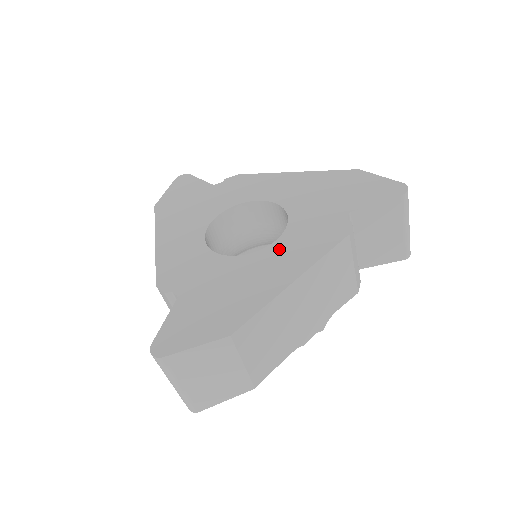
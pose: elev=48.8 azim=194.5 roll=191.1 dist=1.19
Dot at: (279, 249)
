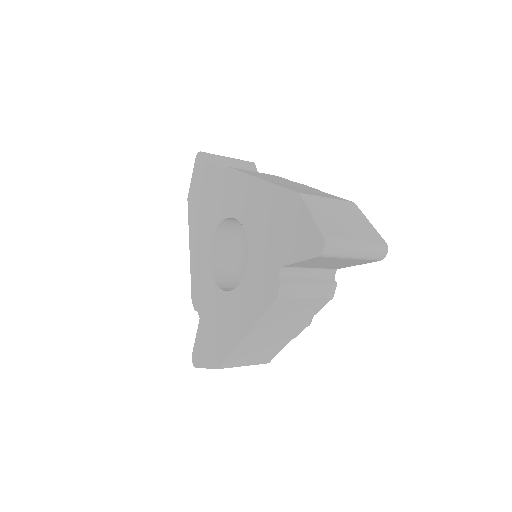
Dot at: (241, 295)
